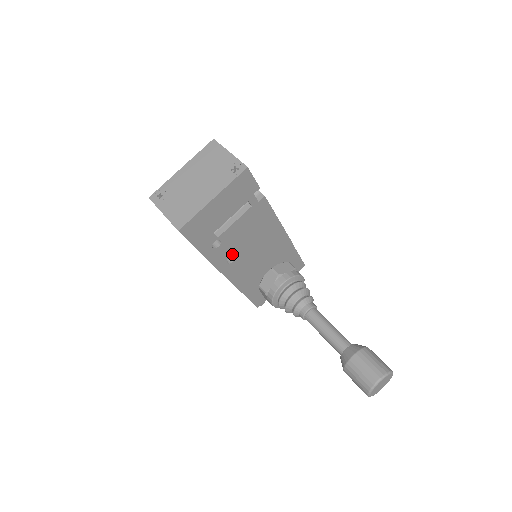
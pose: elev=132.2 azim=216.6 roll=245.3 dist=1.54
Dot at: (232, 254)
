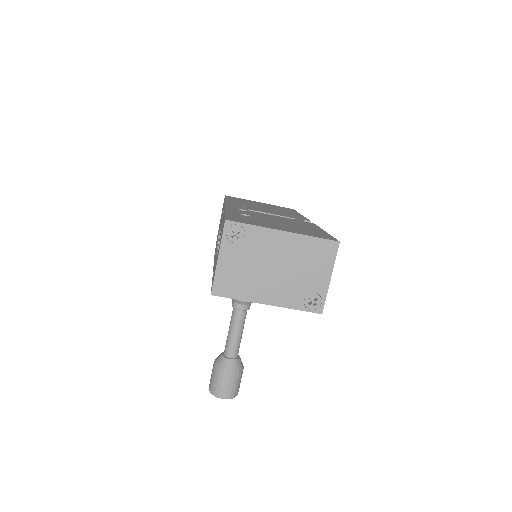
Dot at: occluded
